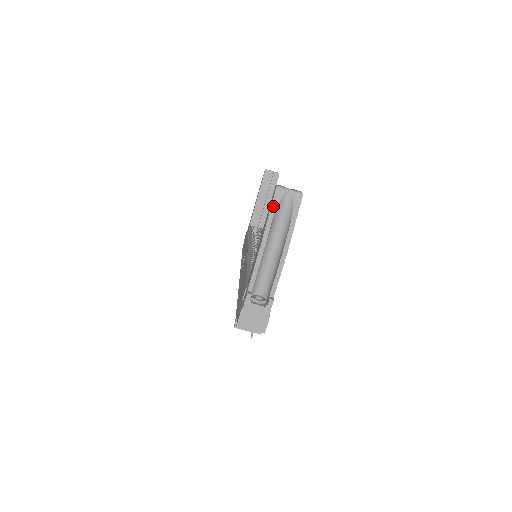
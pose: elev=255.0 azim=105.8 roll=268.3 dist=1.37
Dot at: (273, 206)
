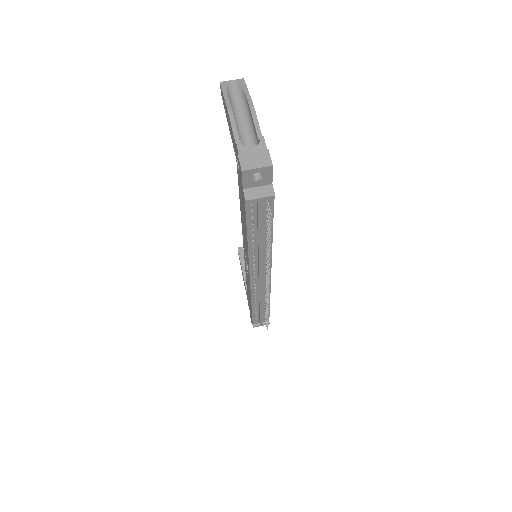
Dot at: (224, 90)
